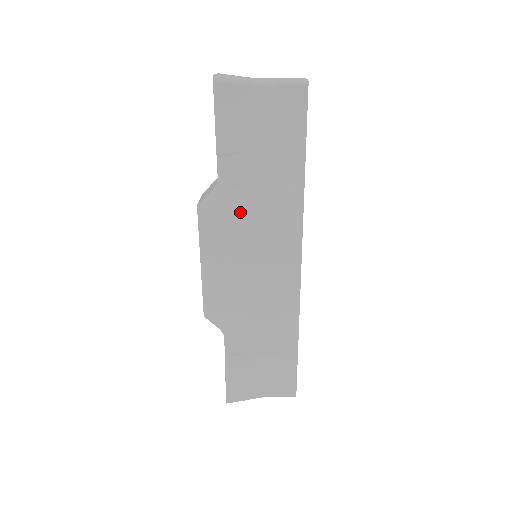
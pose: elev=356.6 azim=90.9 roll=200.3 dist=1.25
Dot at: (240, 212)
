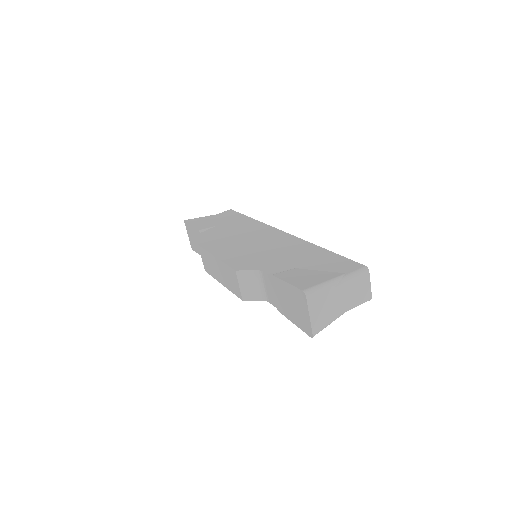
Dot at: occluded
